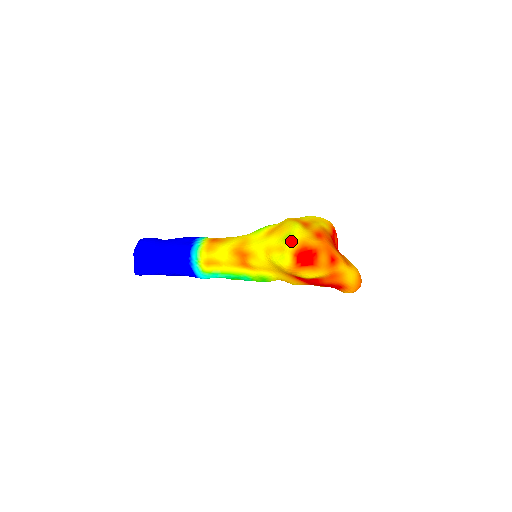
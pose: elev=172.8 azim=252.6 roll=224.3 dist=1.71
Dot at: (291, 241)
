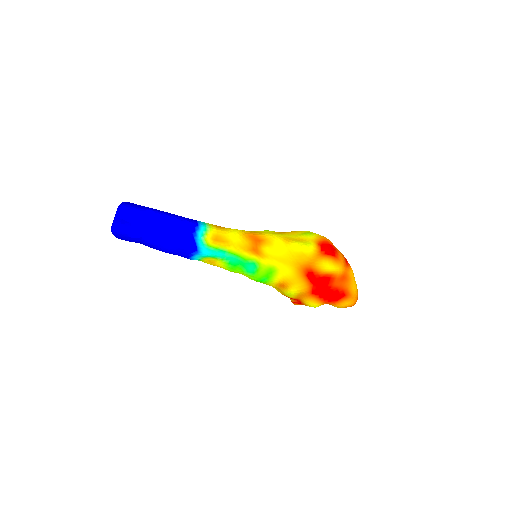
Dot at: (312, 235)
